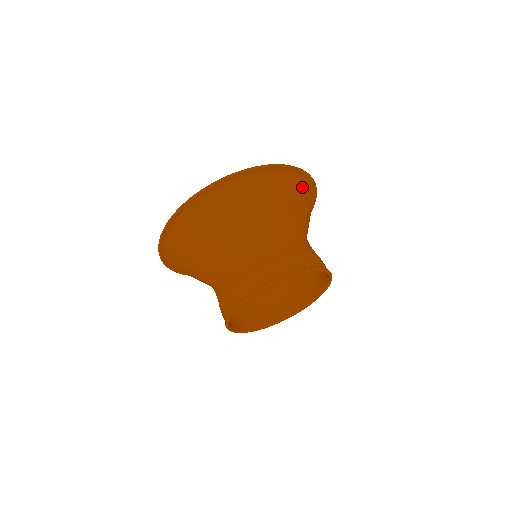
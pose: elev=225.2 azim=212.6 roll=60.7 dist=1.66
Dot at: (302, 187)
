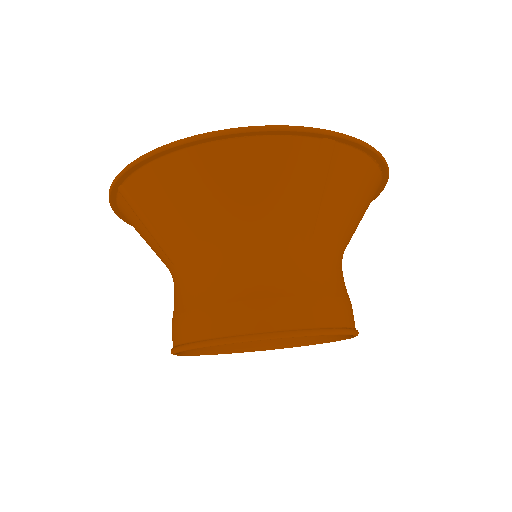
Dot at: (352, 171)
